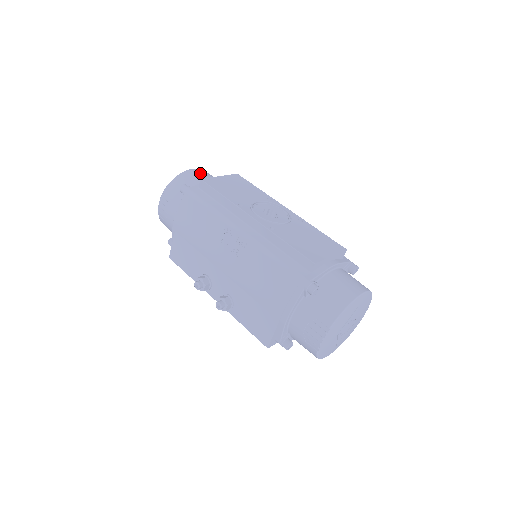
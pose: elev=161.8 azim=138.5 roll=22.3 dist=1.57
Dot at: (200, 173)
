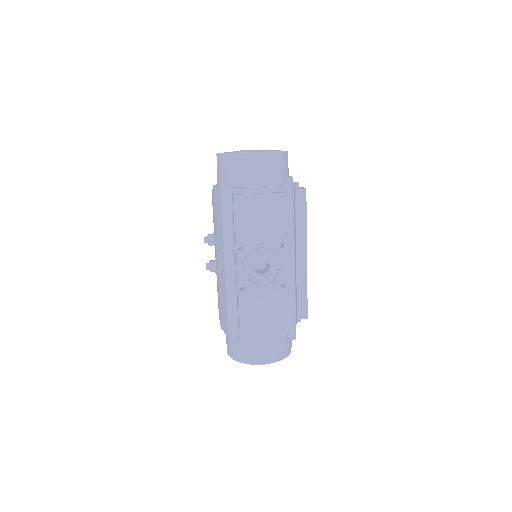
Dot at: (257, 164)
